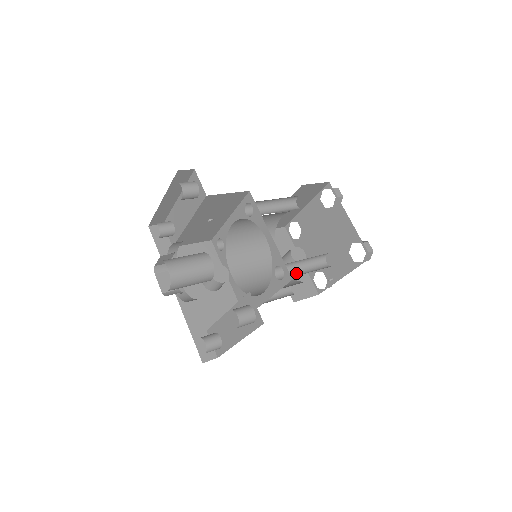
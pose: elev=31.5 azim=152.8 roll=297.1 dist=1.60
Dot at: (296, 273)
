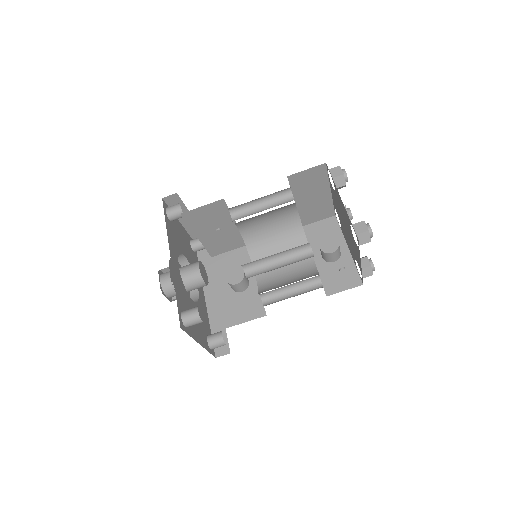
Dot at: (269, 269)
